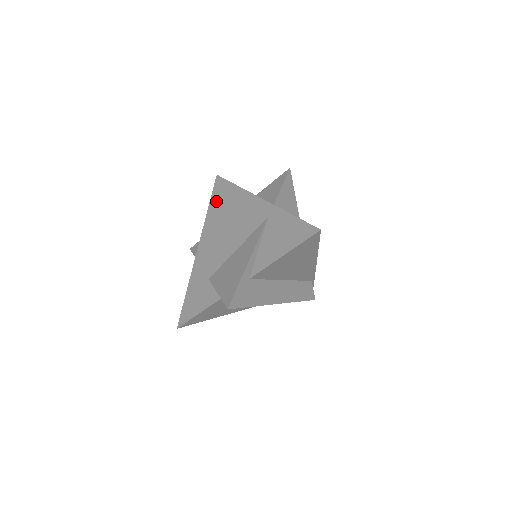
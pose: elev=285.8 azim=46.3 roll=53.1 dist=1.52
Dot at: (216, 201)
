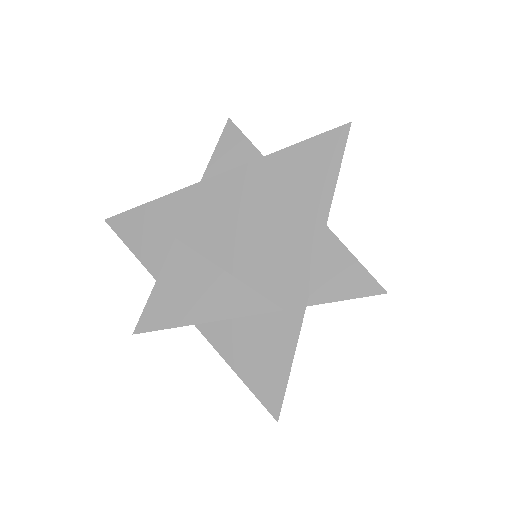
Dot at: (297, 162)
